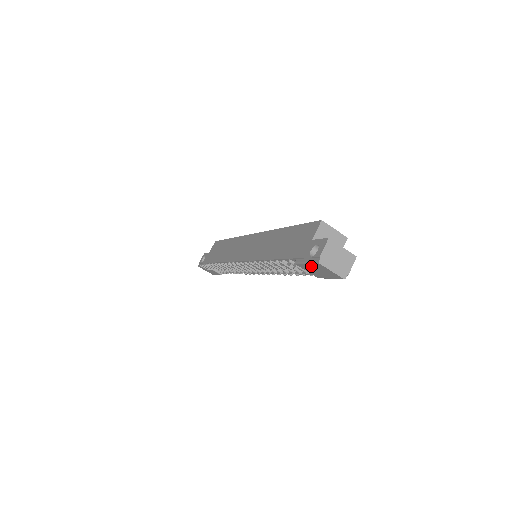
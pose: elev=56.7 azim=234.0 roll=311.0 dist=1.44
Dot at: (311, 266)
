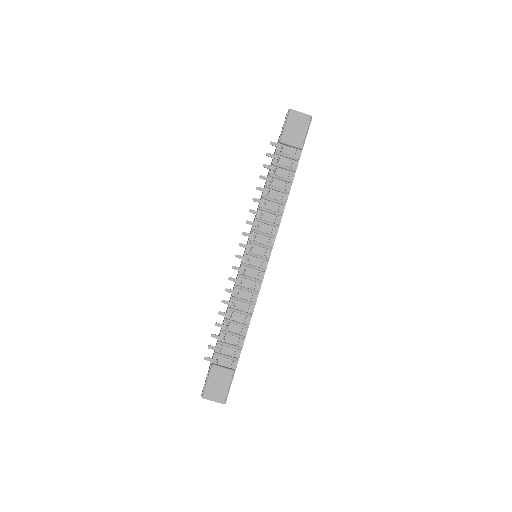
Dot at: (289, 126)
